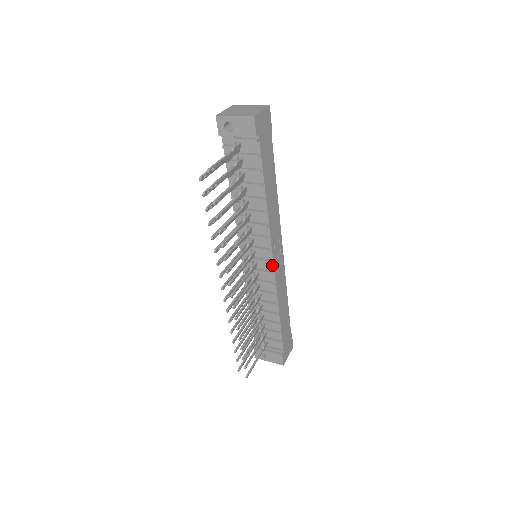
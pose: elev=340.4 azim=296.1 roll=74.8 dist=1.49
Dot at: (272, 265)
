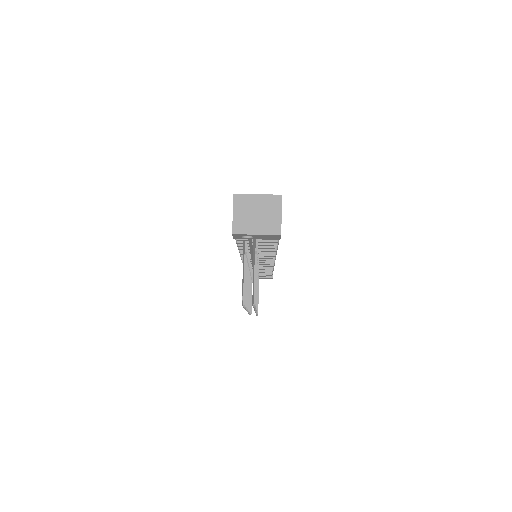
Dot at: occluded
